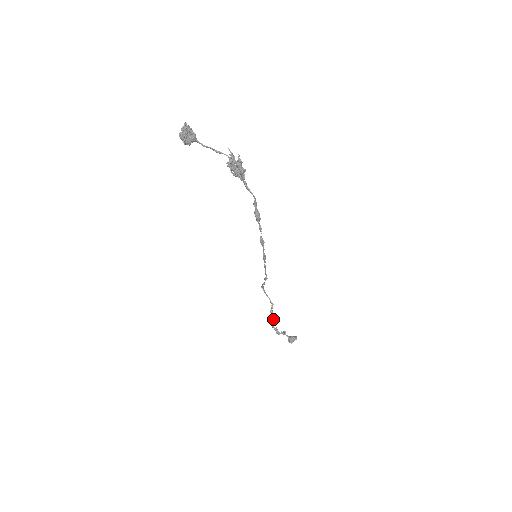
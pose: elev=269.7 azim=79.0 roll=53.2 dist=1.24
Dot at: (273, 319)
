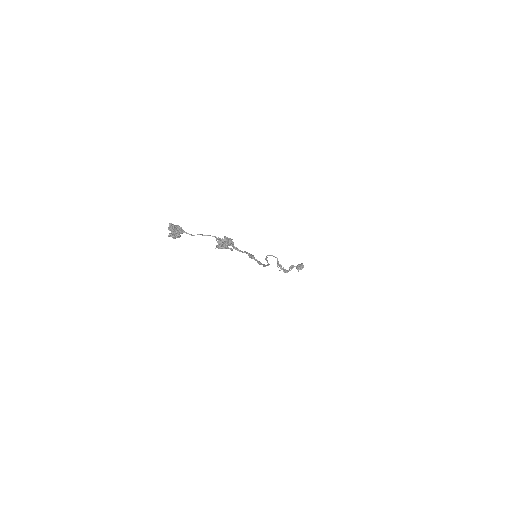
Dot at: (281, 267)
